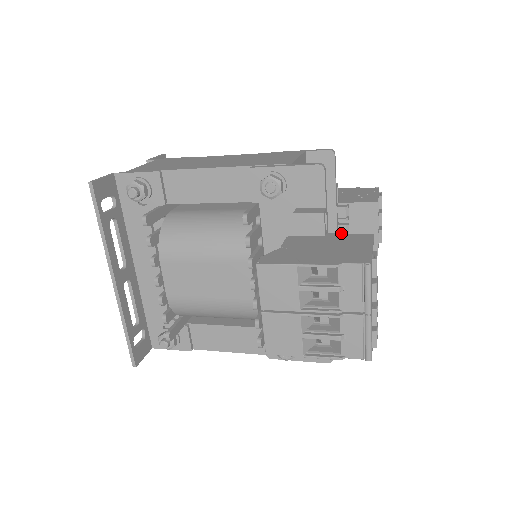
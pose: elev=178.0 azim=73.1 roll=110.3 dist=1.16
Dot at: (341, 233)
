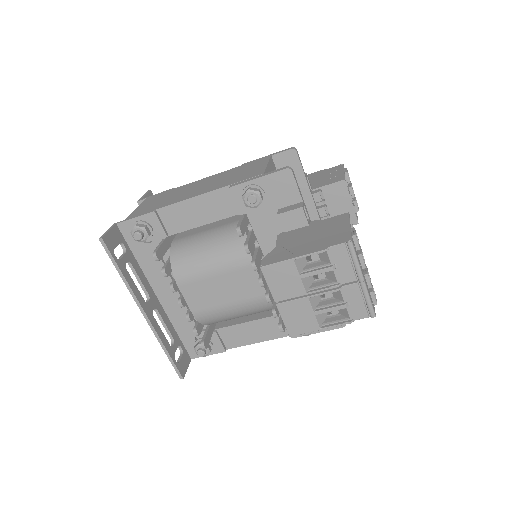
Dot at: (322, 214)
